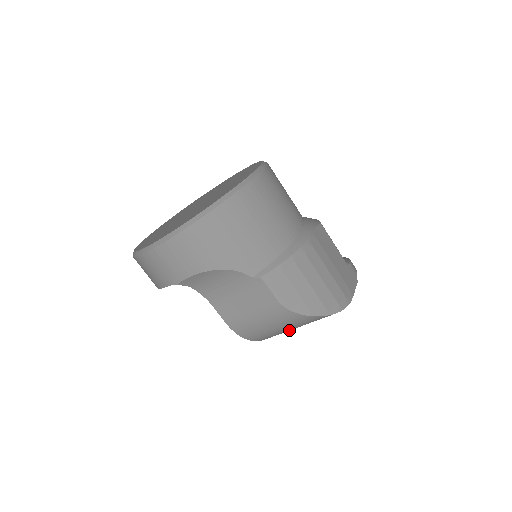
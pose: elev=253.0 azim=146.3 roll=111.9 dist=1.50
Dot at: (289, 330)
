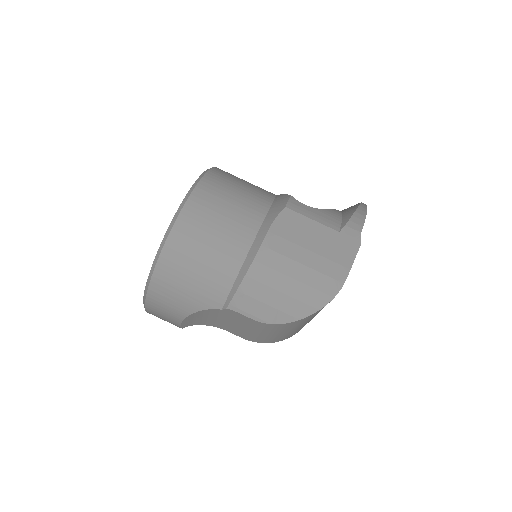
Dot at: (305, 324)
